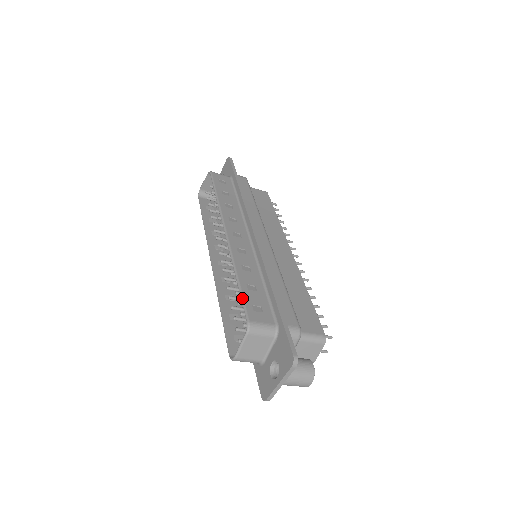
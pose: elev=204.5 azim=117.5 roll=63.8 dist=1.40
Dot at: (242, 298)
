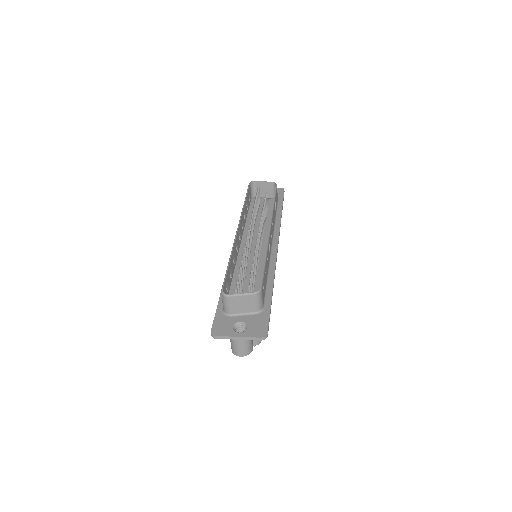
Dot at: (264, 273)
